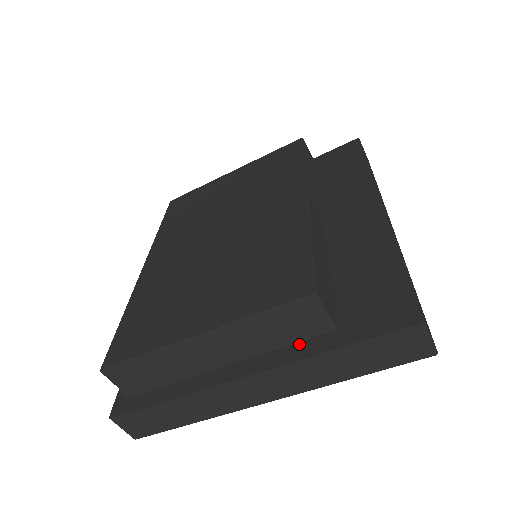
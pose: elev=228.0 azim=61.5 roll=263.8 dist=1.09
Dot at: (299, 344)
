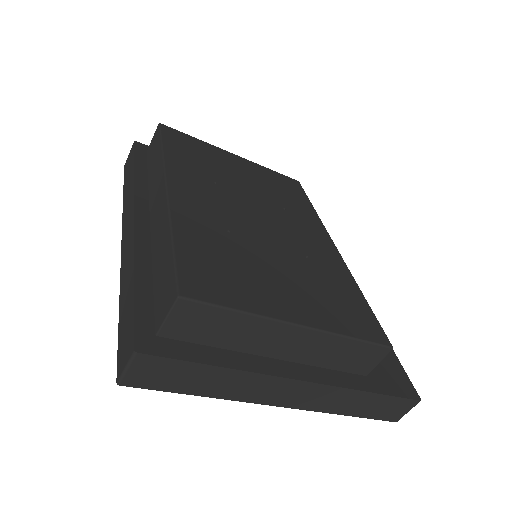
Dot at: (341, 373)
